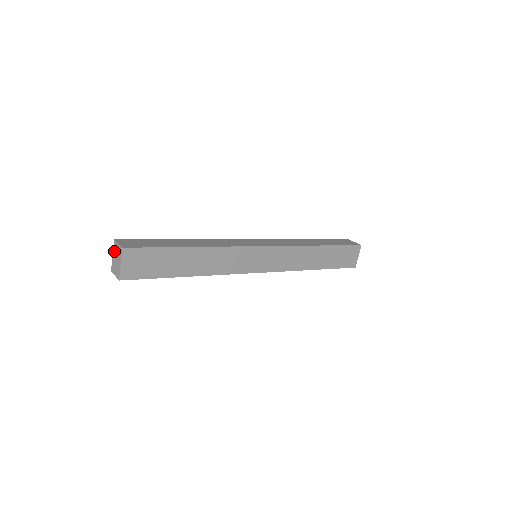
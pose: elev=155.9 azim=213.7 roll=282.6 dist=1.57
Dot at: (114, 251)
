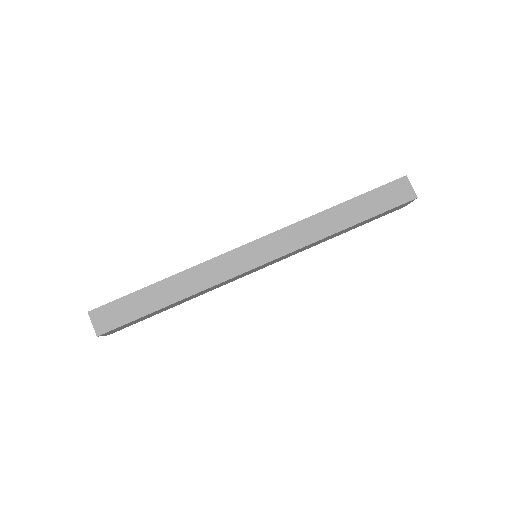
Dot at: occluded
